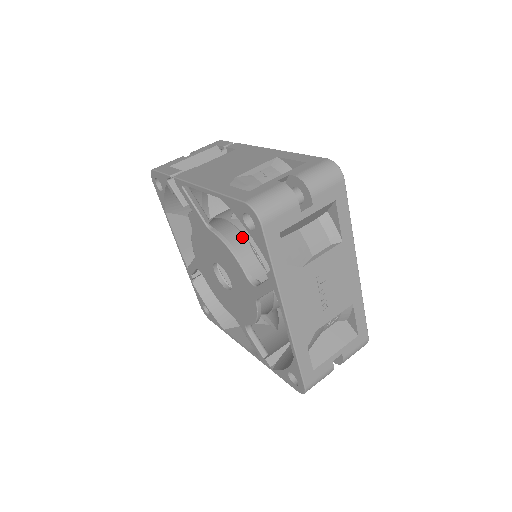
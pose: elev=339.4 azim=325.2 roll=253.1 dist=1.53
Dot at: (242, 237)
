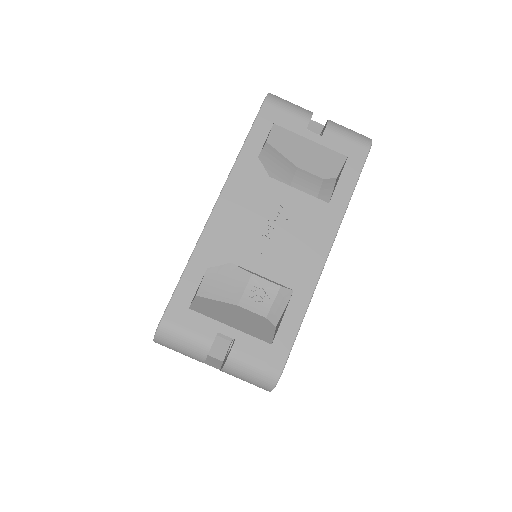
Dot at: occluded
